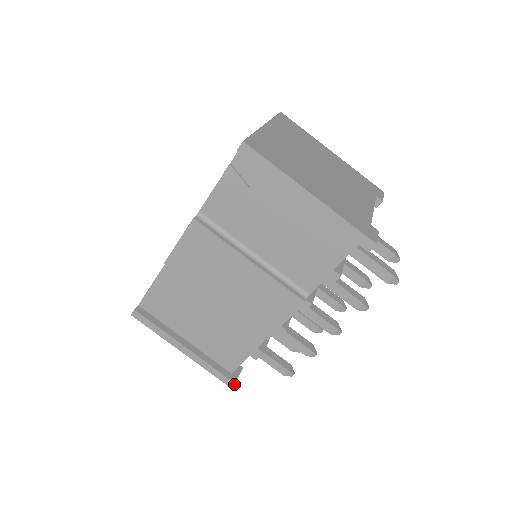
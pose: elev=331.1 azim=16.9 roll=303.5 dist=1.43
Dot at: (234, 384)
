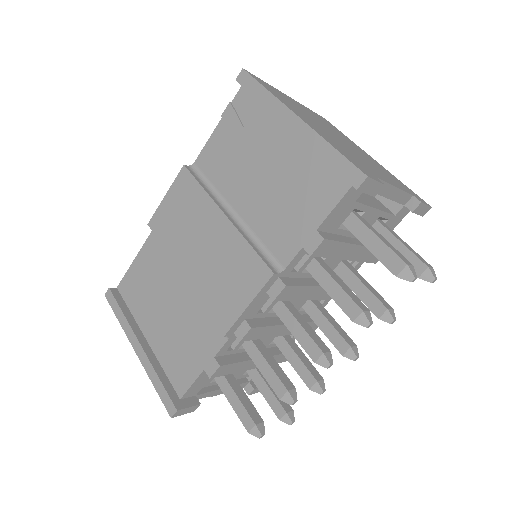
Dot at: (176, 411)
